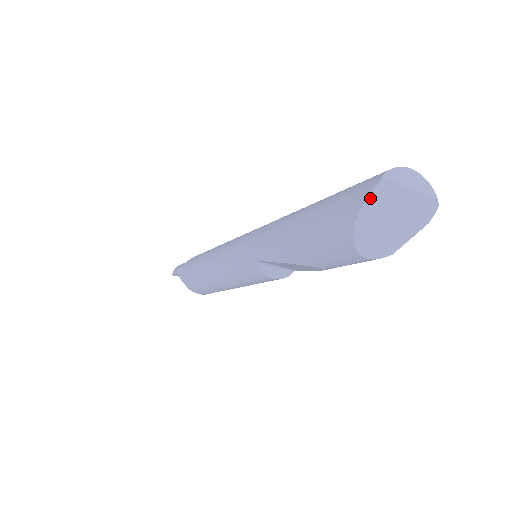
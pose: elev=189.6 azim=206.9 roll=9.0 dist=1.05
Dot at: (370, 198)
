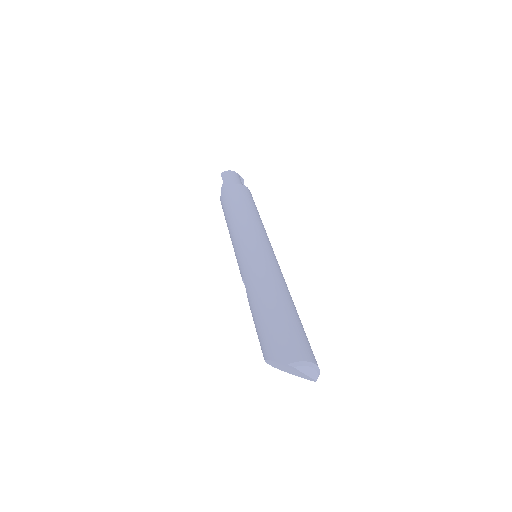
Dot at: (281, 363)
